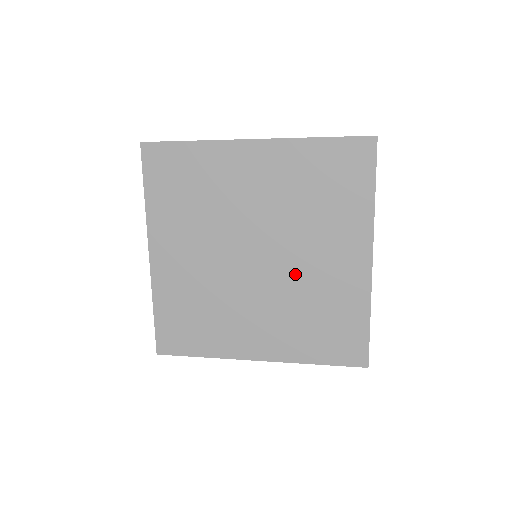
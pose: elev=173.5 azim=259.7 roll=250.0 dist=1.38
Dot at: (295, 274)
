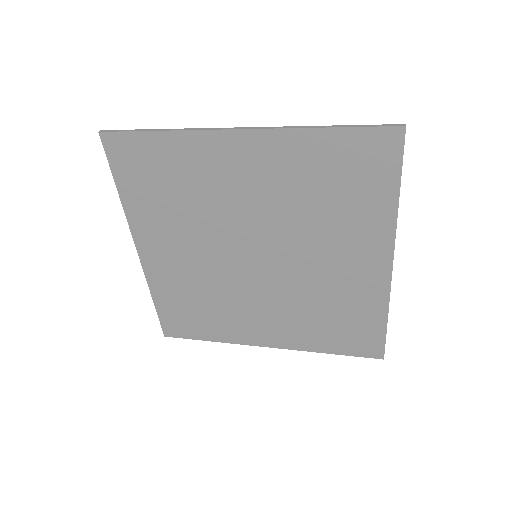
Dot at: (302, 276)
